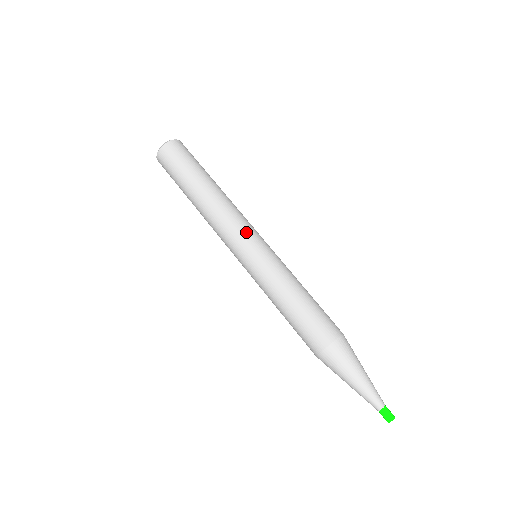
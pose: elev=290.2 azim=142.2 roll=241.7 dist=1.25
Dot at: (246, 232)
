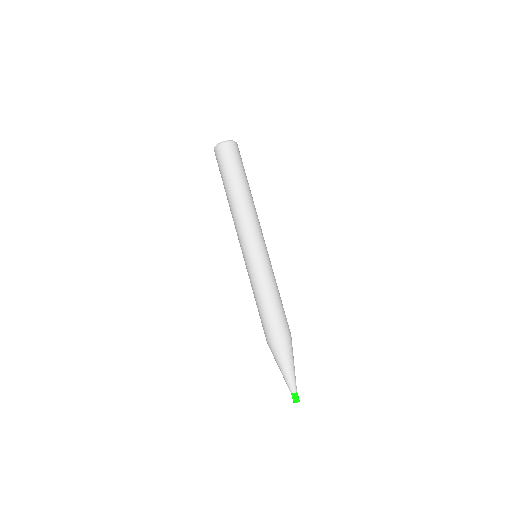
Dot at: (243, 242)
